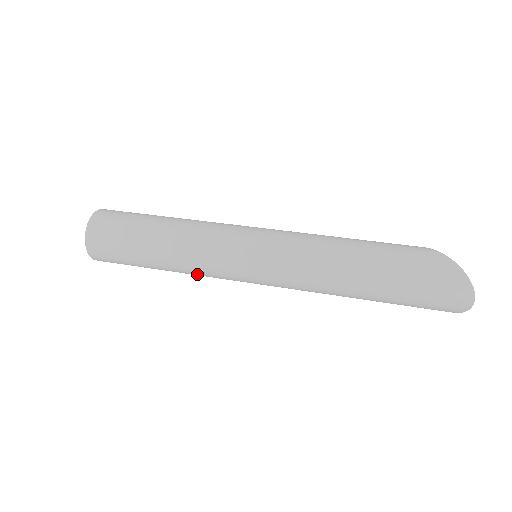
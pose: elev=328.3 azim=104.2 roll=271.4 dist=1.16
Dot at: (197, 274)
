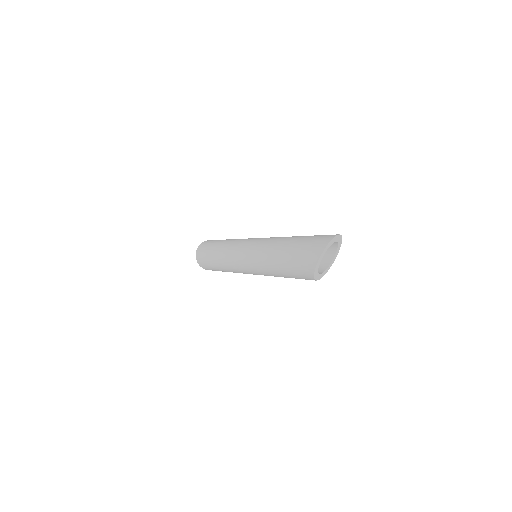
Dot at: (224, 253)
